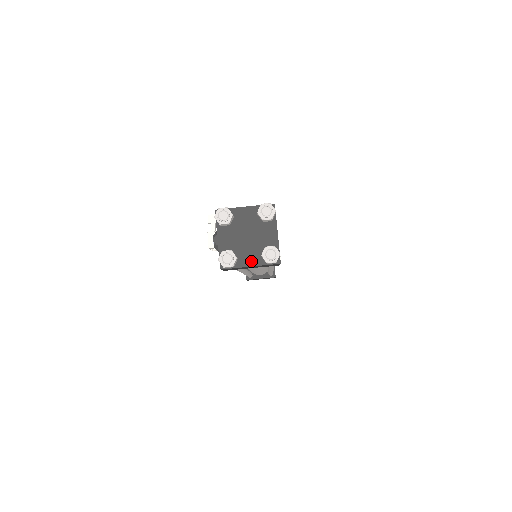
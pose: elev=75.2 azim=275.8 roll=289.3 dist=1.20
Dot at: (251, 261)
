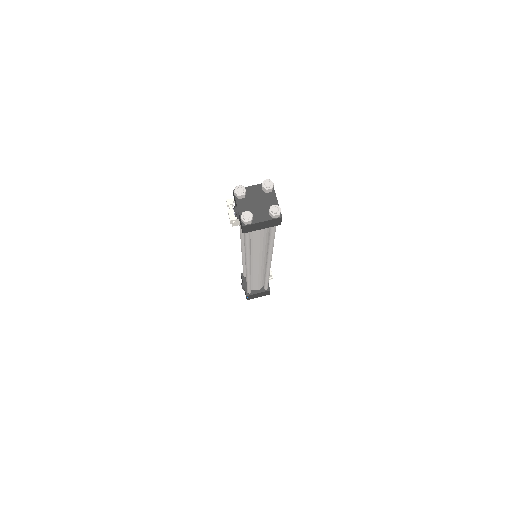
Dot at: (262, 218)
